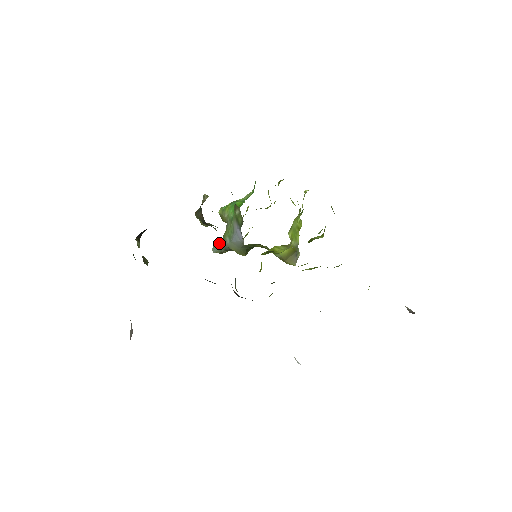
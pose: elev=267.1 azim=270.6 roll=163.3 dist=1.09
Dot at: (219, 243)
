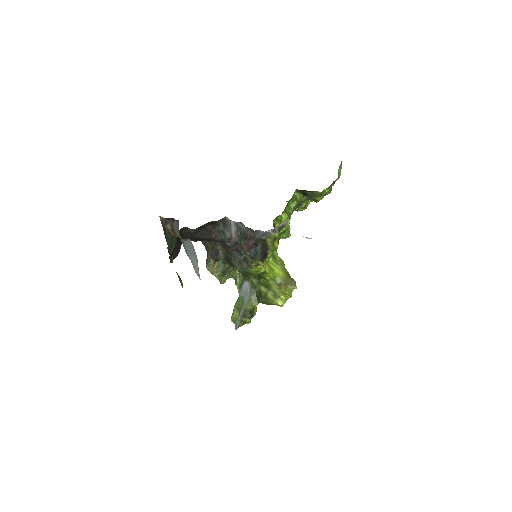
Dot at: (237, 317)
